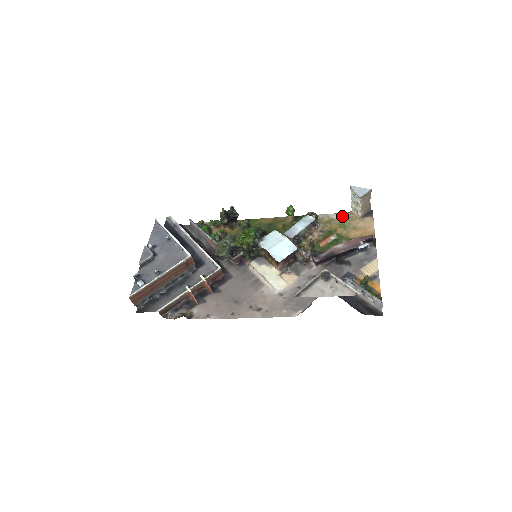
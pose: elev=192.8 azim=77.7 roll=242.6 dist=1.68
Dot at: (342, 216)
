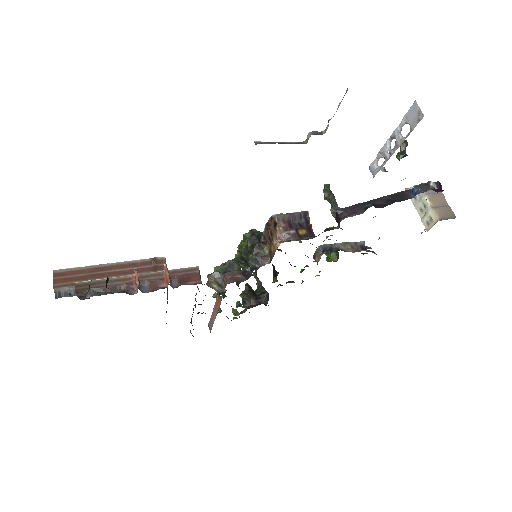
Dot at: occluded
